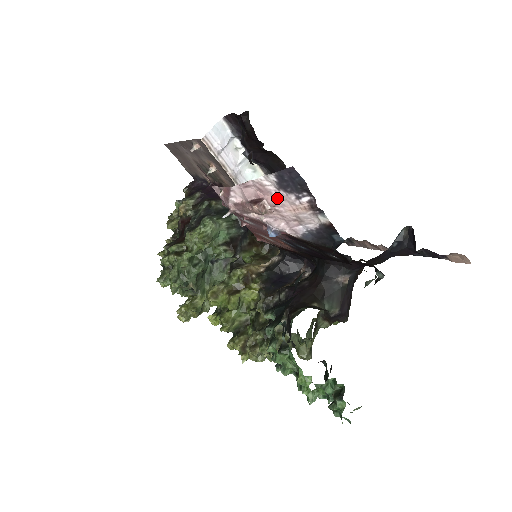
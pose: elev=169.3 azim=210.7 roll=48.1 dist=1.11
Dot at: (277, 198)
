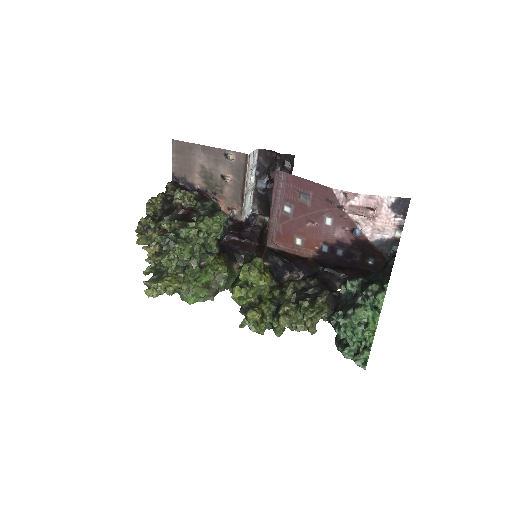
Dot at: (382, 212)
